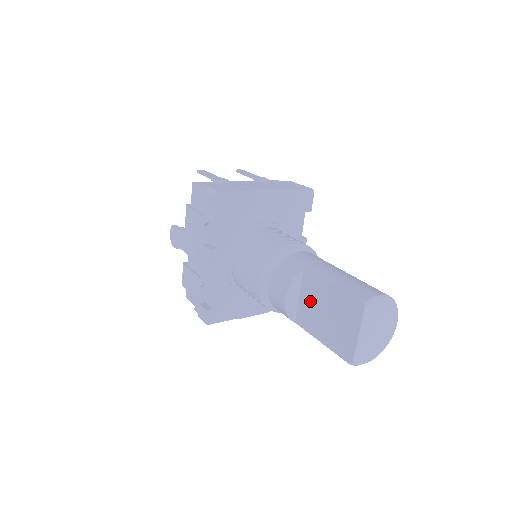
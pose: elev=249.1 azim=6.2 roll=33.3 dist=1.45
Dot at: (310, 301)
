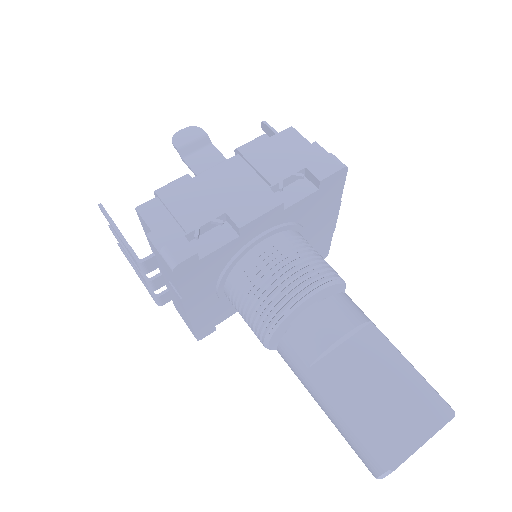
Dot at: (359, 360)
